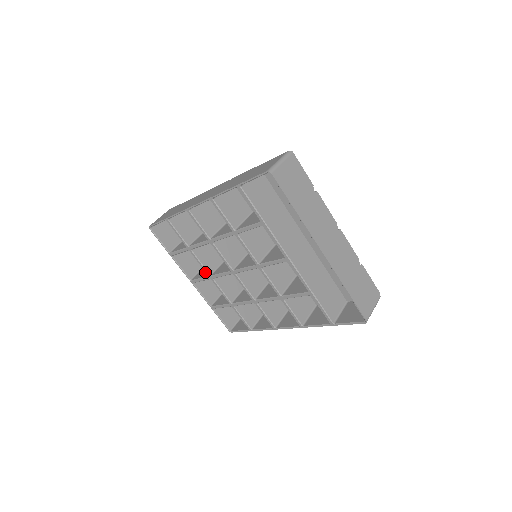
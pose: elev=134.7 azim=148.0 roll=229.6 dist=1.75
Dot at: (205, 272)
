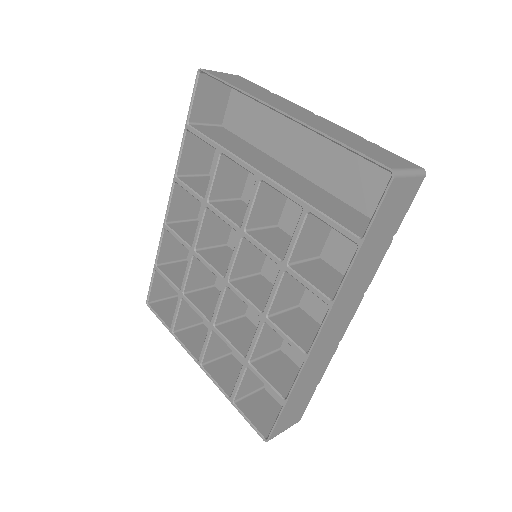
Dot at: occluded
